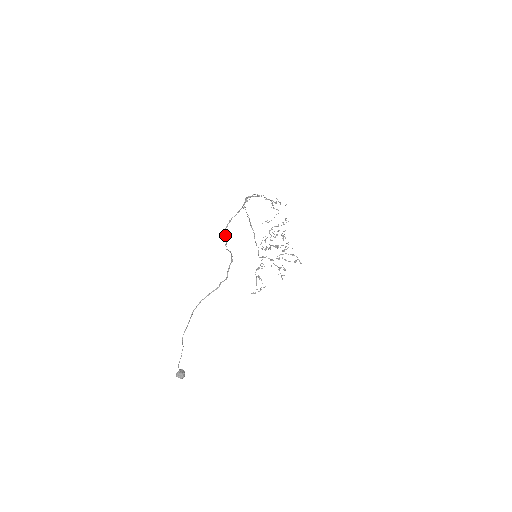
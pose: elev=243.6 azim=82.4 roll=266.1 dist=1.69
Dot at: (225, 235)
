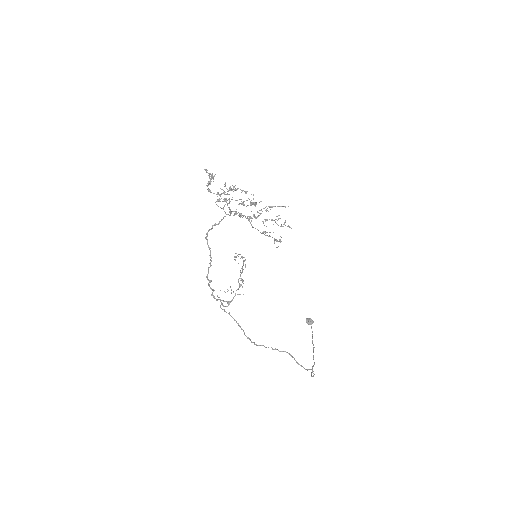
Dot at: occluded
